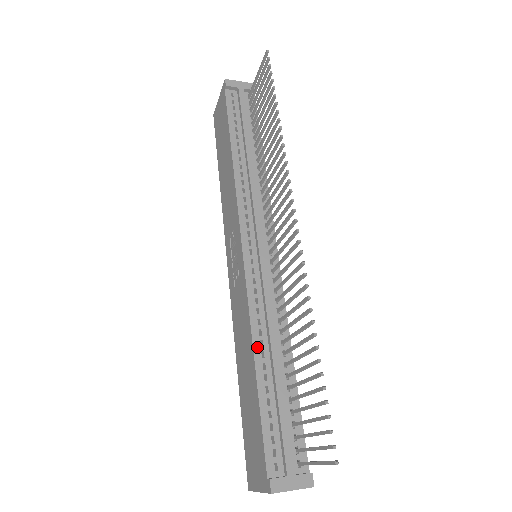
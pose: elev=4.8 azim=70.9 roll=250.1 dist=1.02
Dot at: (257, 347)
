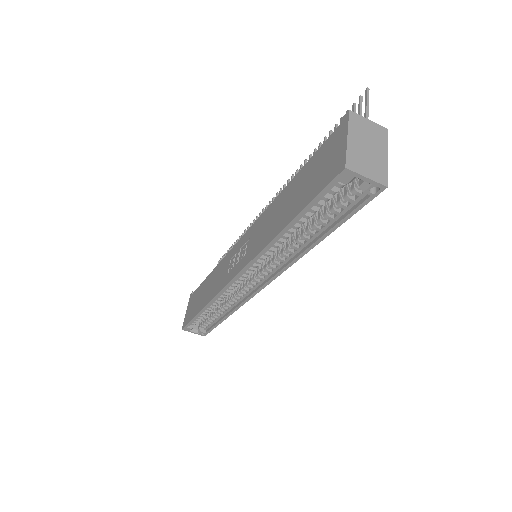
Dot at: occluded
